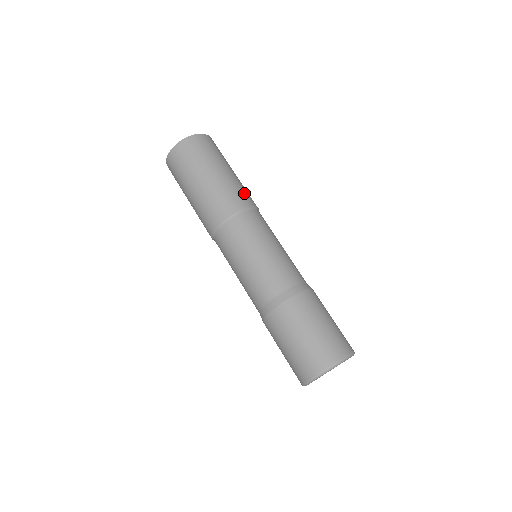
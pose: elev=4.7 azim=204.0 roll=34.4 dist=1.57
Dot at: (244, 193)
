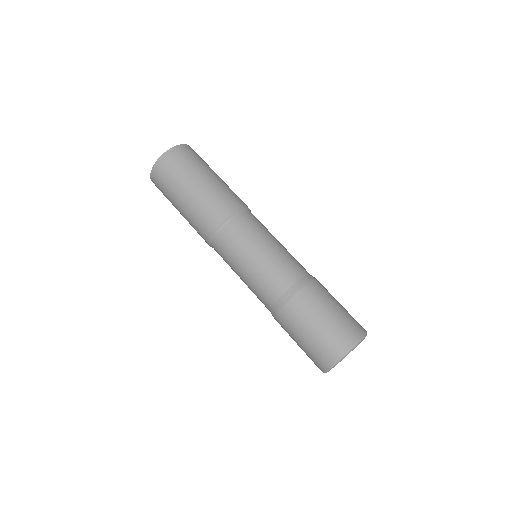
Dot at: (234, 197)
